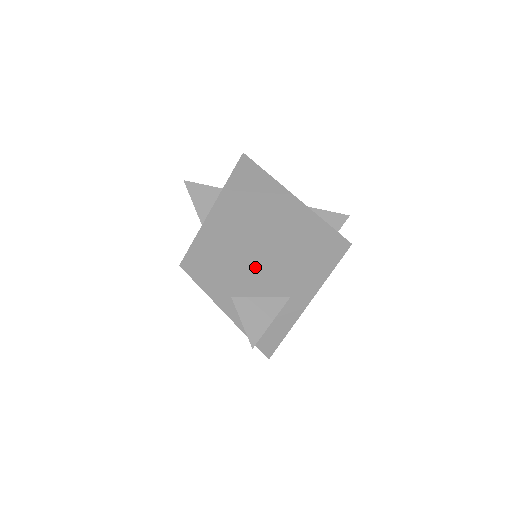
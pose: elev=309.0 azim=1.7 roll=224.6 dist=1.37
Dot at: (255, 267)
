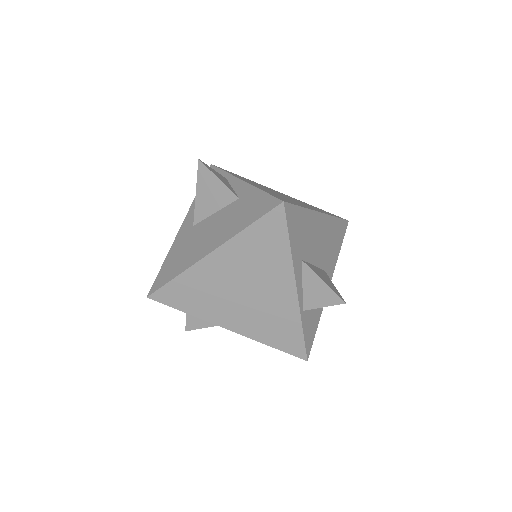
Dot at: (315, 225)
